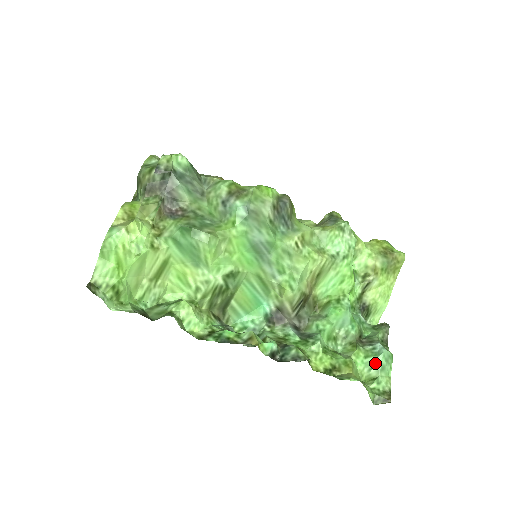
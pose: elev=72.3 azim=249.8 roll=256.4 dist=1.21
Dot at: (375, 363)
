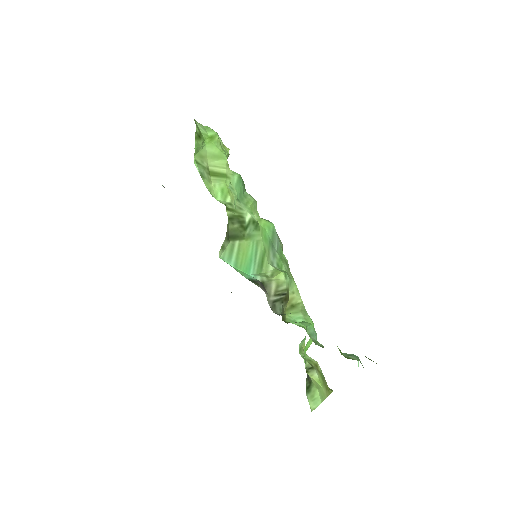
Dot at: (353, 355)
